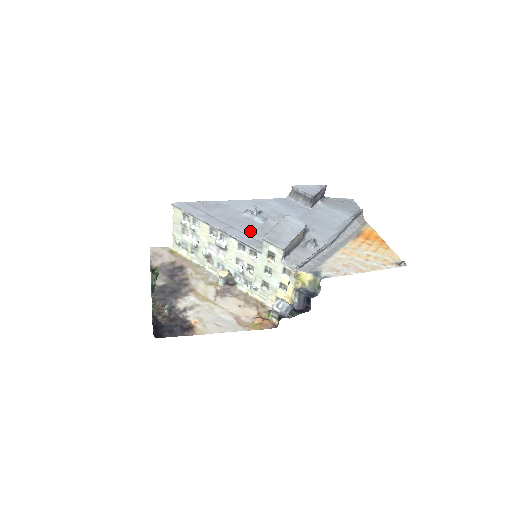
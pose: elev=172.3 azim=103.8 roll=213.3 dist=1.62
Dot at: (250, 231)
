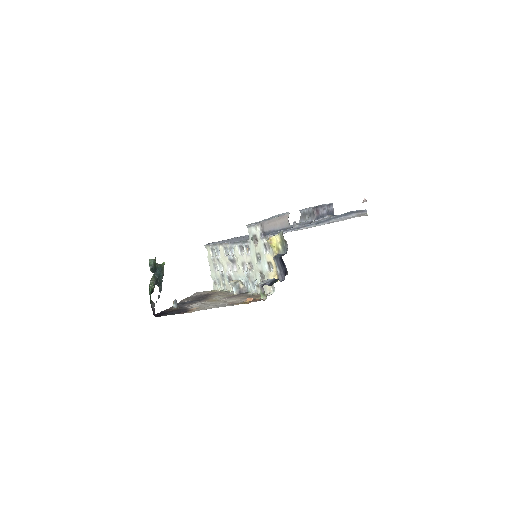
Dot at: occluded
